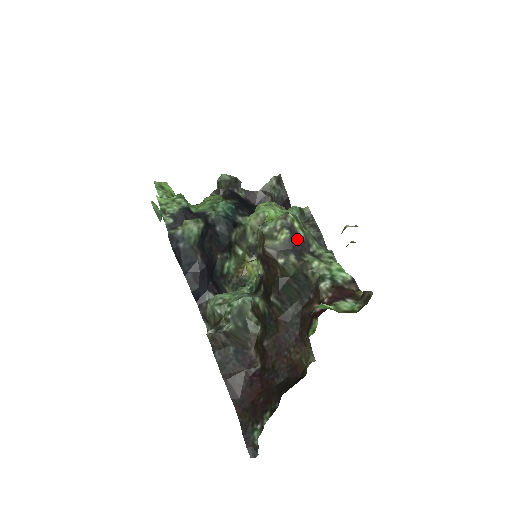
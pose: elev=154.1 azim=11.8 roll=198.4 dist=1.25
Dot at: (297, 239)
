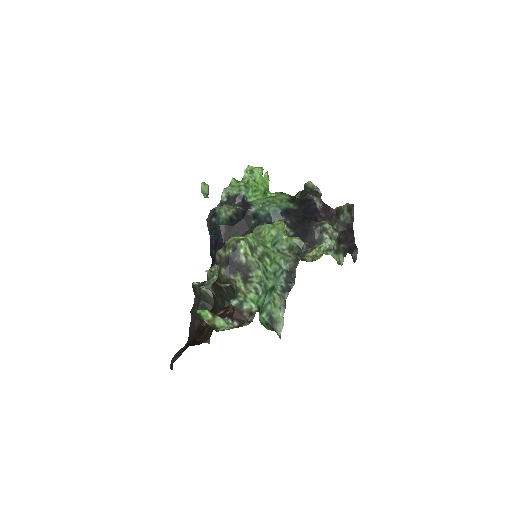
Dot at: (236, 261)
